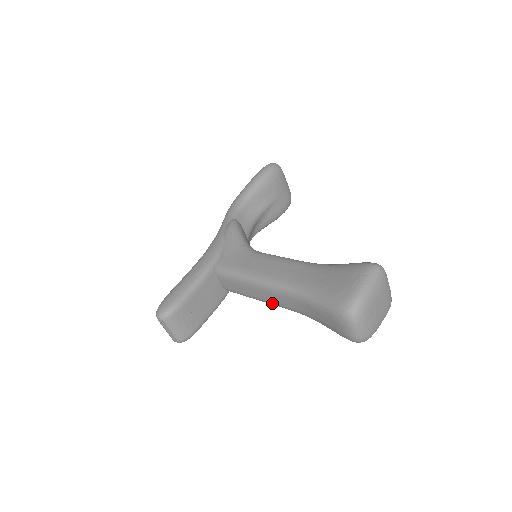
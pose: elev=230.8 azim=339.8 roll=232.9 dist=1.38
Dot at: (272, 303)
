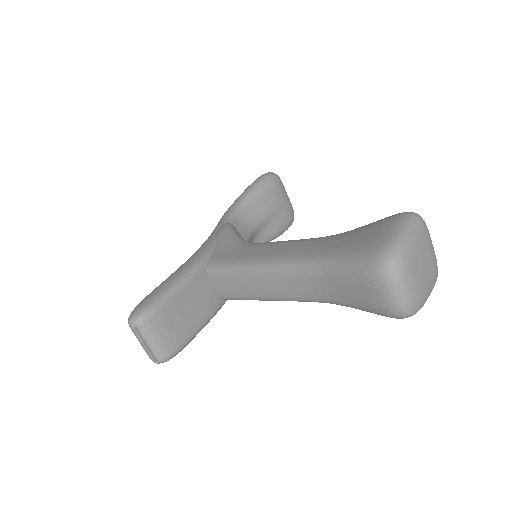
Dot at: (279, 296)
